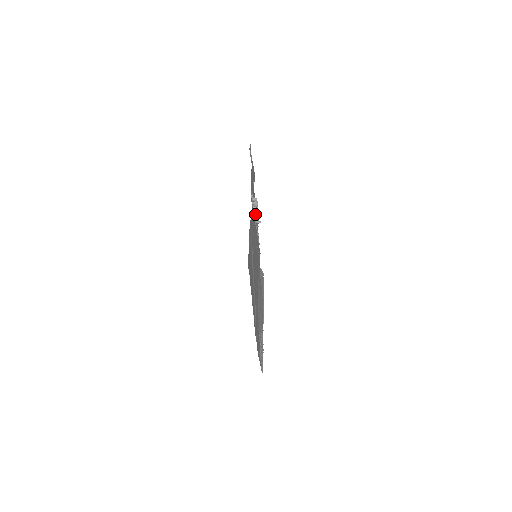
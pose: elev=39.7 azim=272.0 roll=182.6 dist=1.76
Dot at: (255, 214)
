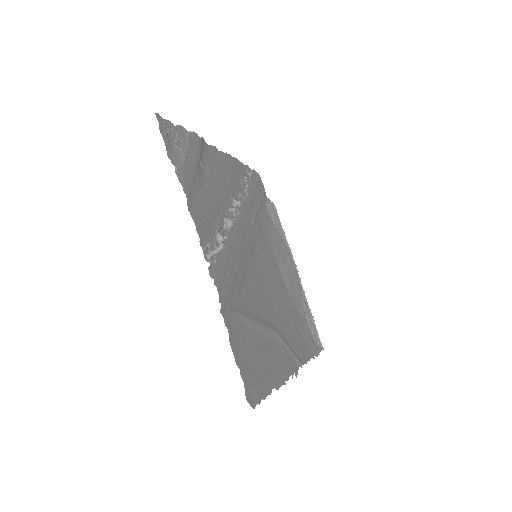
Dot at: (227, 224)
